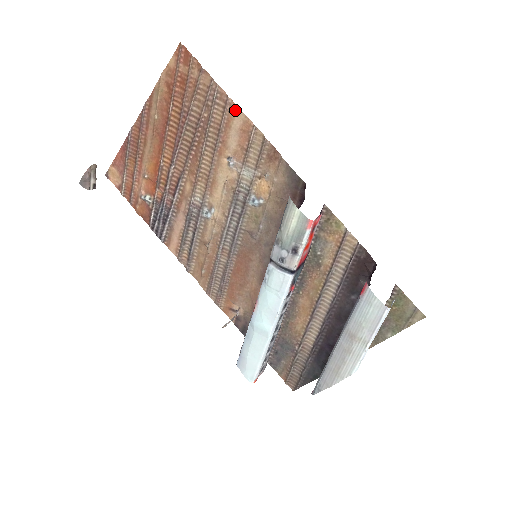
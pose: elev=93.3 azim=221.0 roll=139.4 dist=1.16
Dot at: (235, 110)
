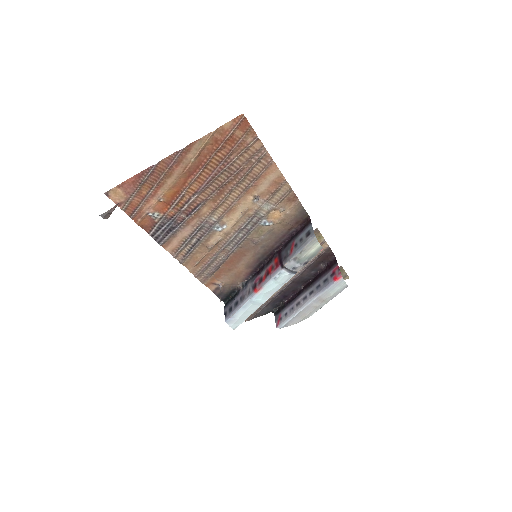
Dot at: (274, 169)
